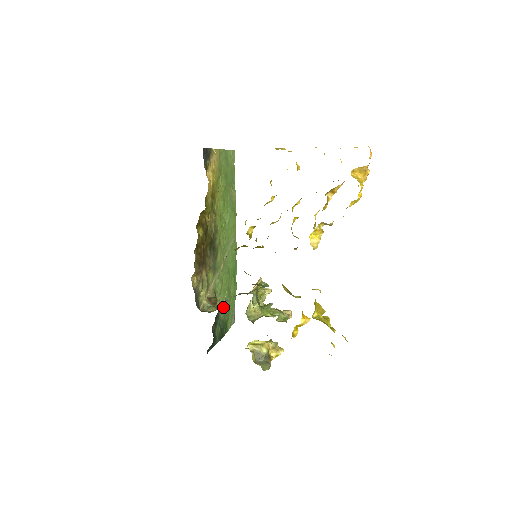
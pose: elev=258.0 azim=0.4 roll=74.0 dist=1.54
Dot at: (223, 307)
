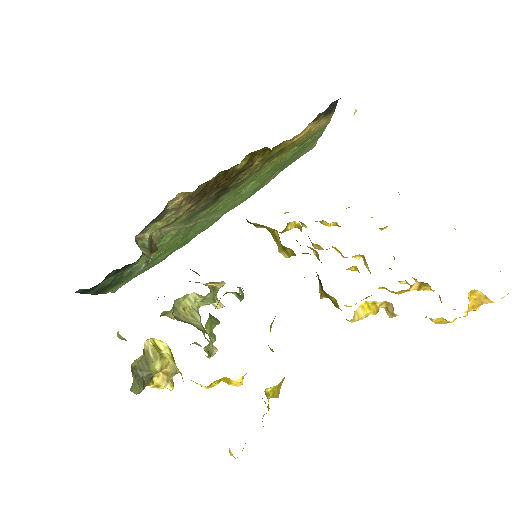
Dot at: occluded
